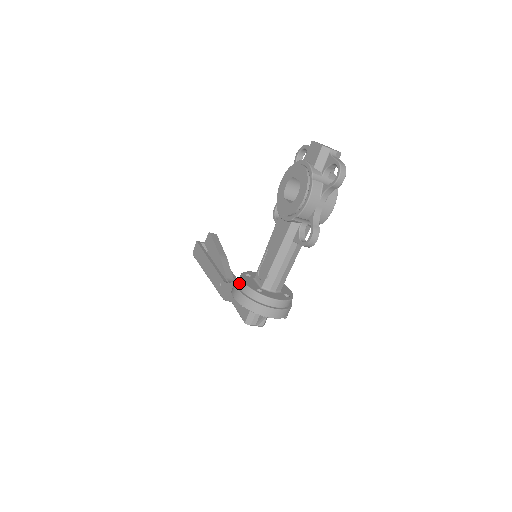
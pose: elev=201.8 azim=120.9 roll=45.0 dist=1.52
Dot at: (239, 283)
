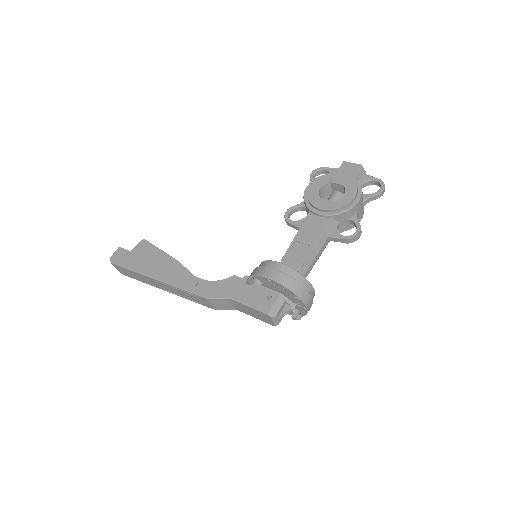
Dot at: (275, 265)
